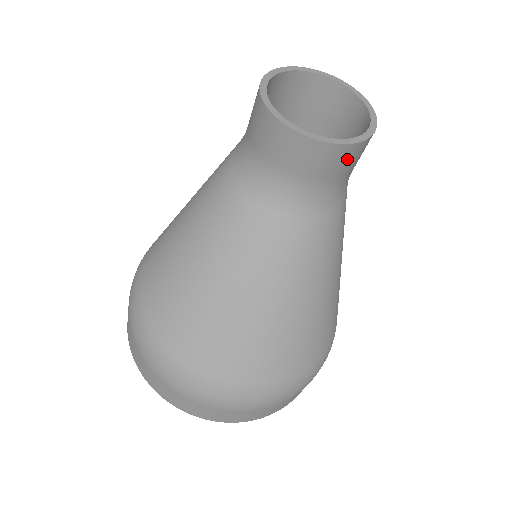
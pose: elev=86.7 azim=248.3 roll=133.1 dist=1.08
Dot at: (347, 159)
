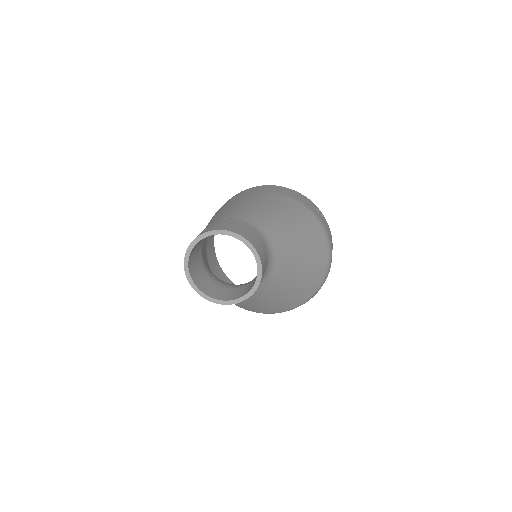
Dot at: occluded
